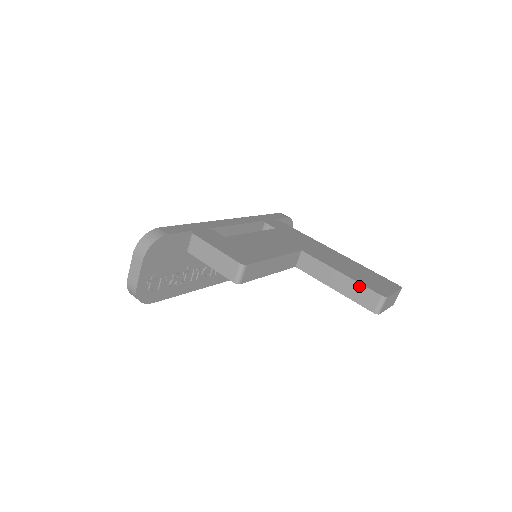
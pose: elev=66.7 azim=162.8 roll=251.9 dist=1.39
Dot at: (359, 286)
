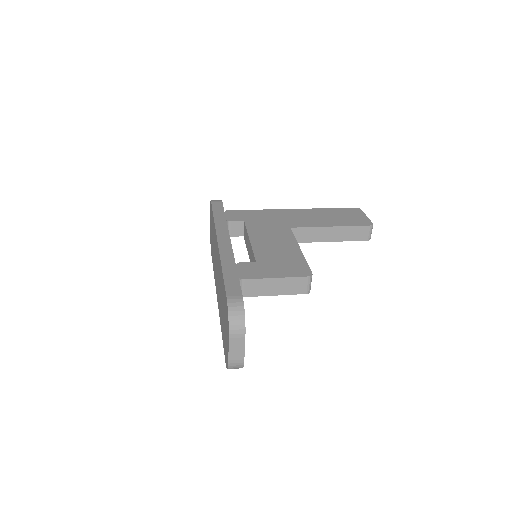
Dot at: (351, 228)
